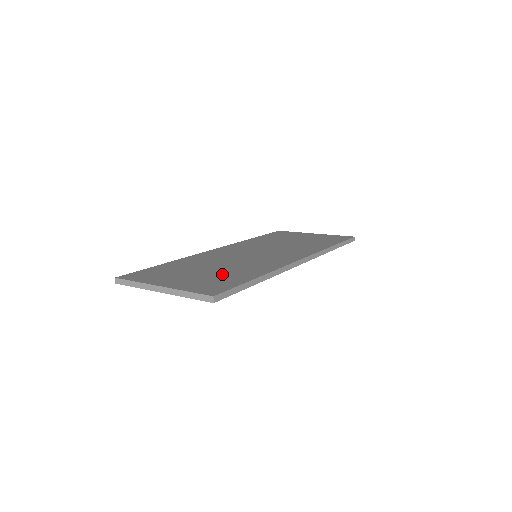
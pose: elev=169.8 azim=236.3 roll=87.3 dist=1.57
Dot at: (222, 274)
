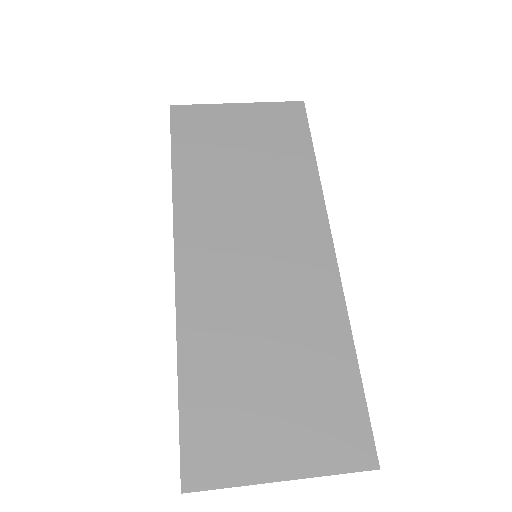
Dot at: (307, 379)
